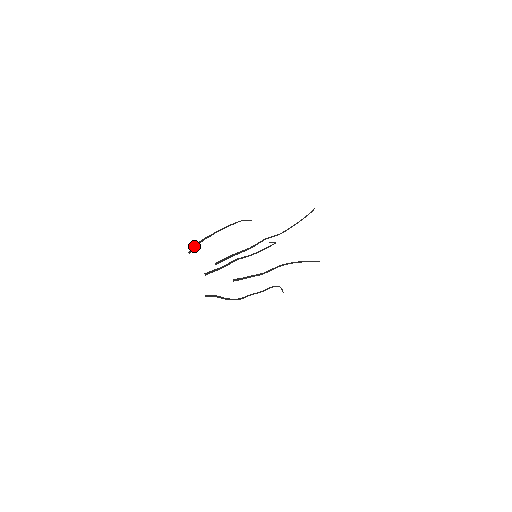
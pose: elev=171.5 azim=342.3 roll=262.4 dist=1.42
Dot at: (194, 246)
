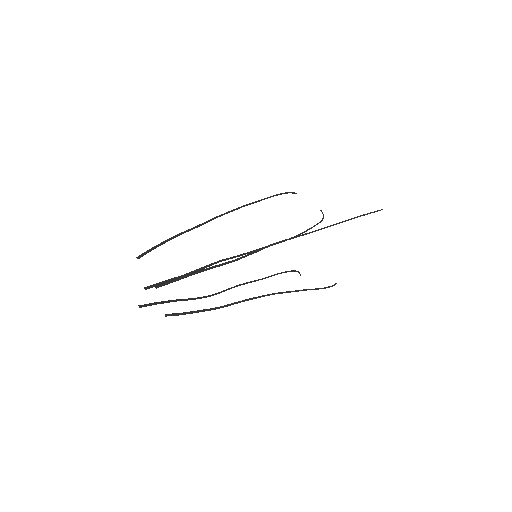
Dot at: (155, 246)
